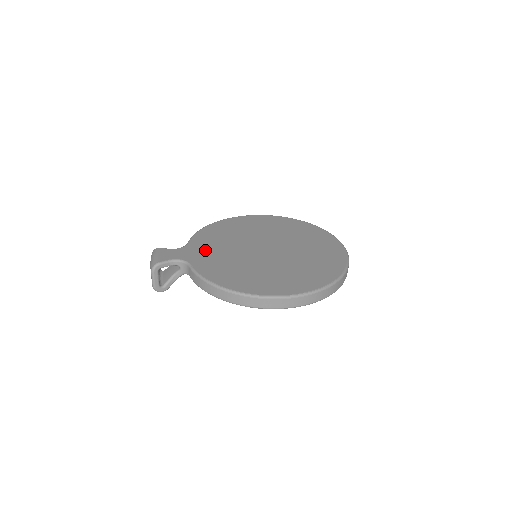
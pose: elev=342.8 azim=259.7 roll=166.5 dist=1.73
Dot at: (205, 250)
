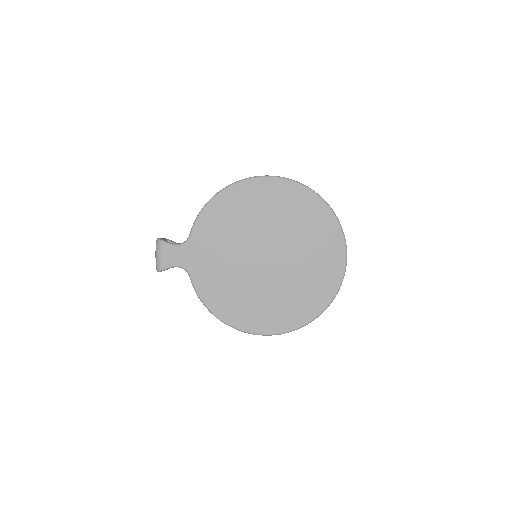
Dot at: (206, 252)
